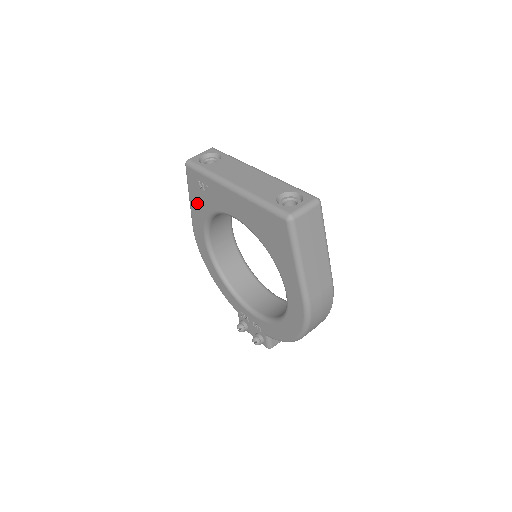
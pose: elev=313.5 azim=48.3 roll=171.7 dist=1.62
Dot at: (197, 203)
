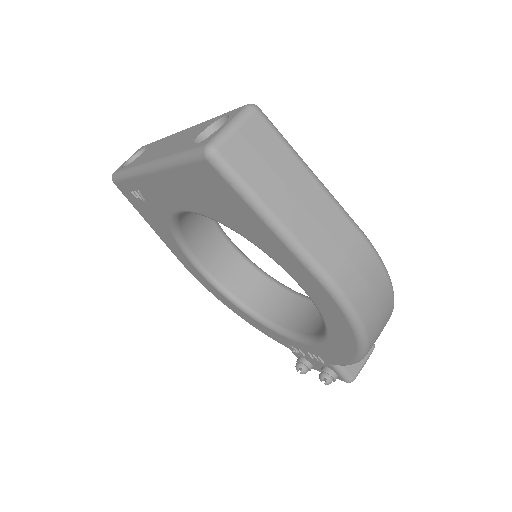
Dot at: (155, 225)
